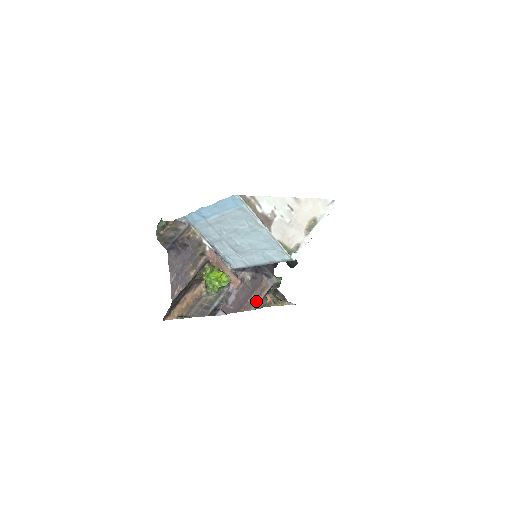
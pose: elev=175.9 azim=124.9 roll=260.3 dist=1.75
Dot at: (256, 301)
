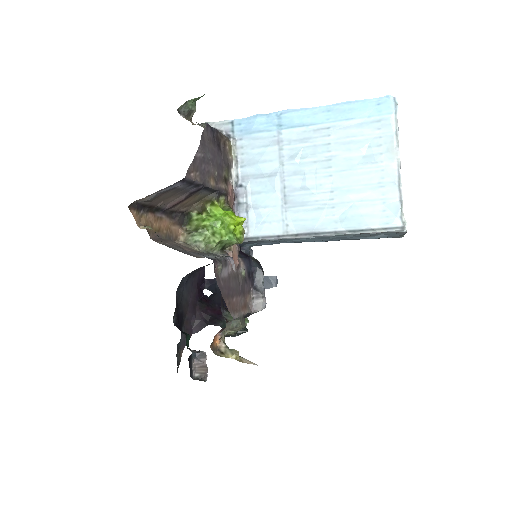
Dot at: (238, 311)
